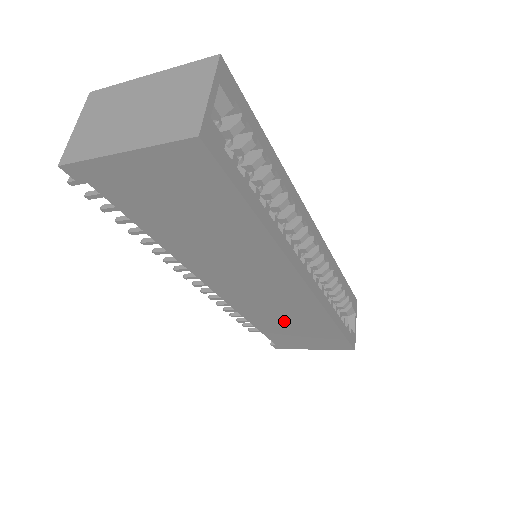
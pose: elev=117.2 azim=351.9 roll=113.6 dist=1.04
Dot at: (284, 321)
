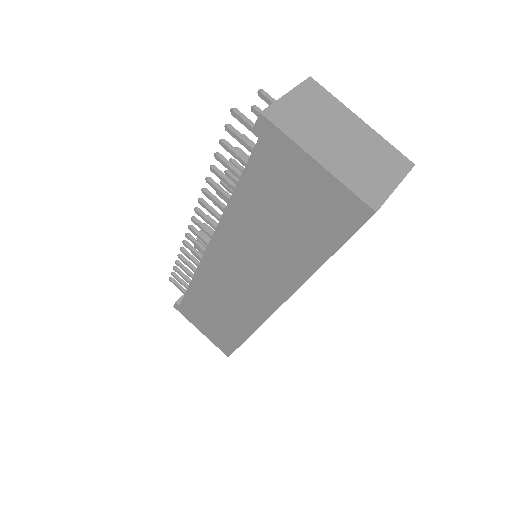
Dot at: (217, 305)
